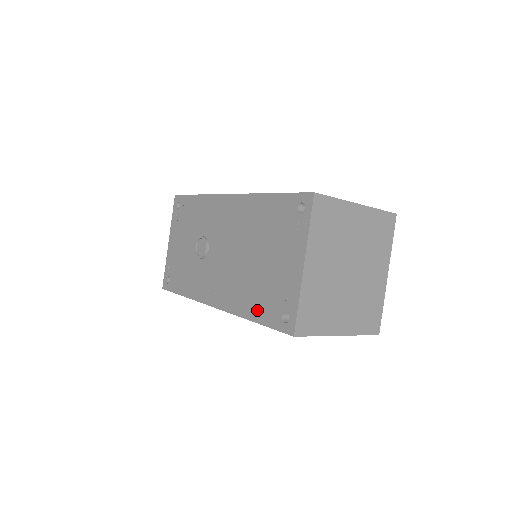
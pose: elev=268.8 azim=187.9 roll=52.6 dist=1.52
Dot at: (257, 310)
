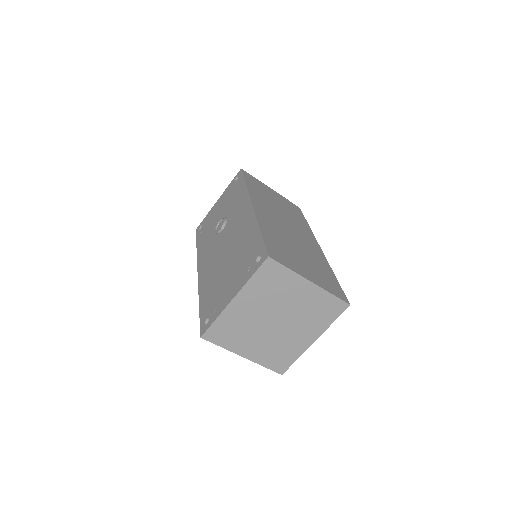
Dot at: (204, 301)
